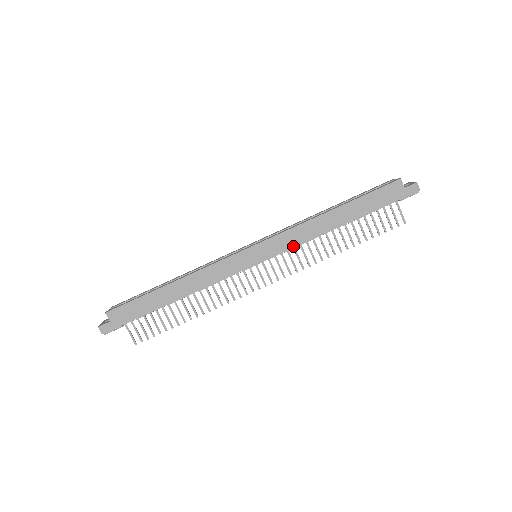
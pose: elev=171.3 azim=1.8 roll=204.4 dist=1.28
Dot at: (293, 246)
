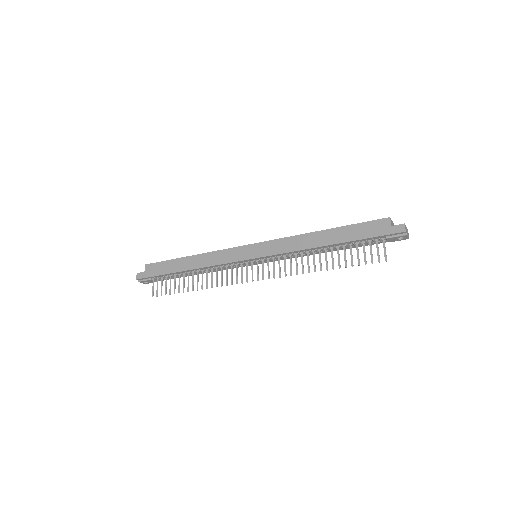
Dot at: (282, 252)
